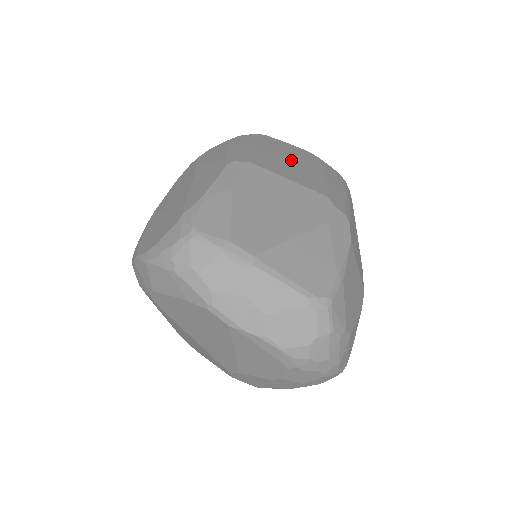
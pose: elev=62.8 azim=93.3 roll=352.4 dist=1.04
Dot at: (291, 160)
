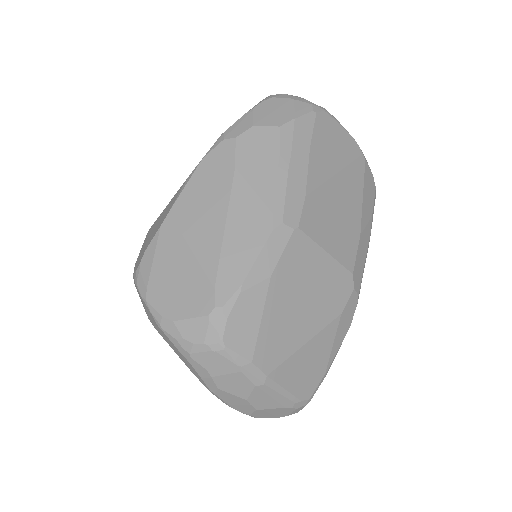
Dot at: (338, 190)
